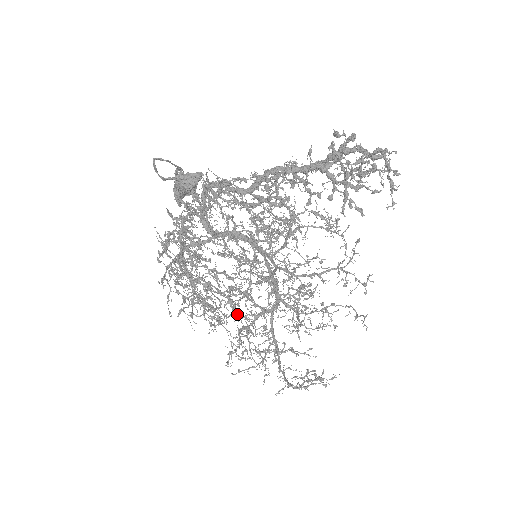
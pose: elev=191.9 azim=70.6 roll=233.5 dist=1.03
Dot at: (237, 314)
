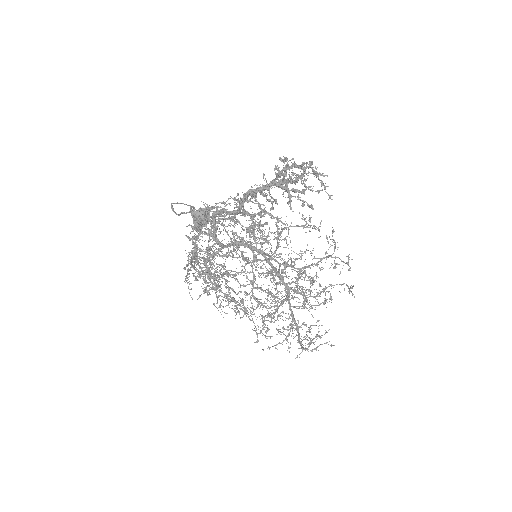
Dot at: (231, 288)
